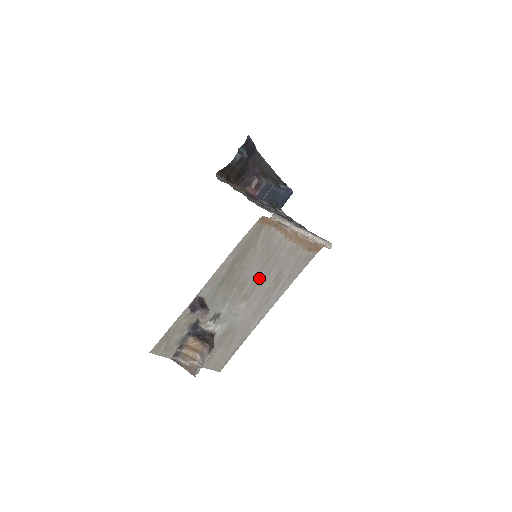
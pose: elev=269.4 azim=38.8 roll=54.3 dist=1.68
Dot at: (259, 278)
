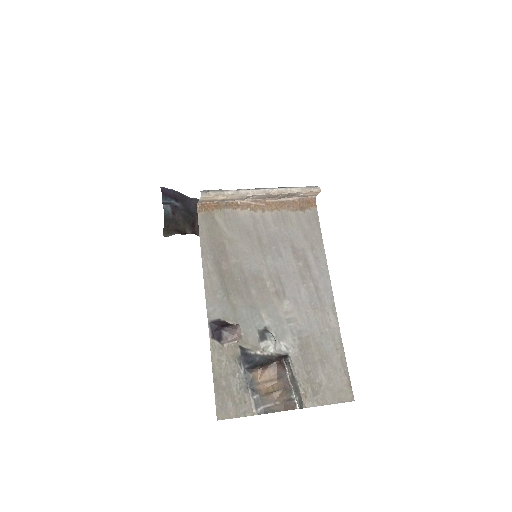
Dot at: (273, 266)
